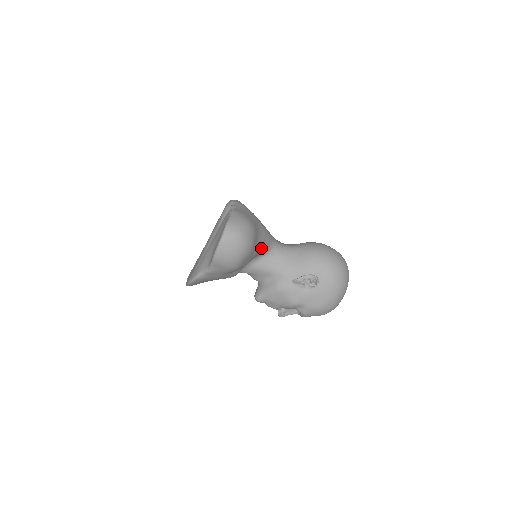
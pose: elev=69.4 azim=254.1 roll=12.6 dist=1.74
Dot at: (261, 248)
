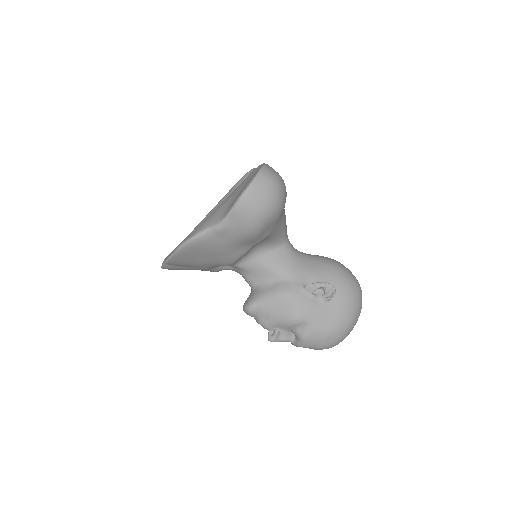
Dot at: (280, 229)
